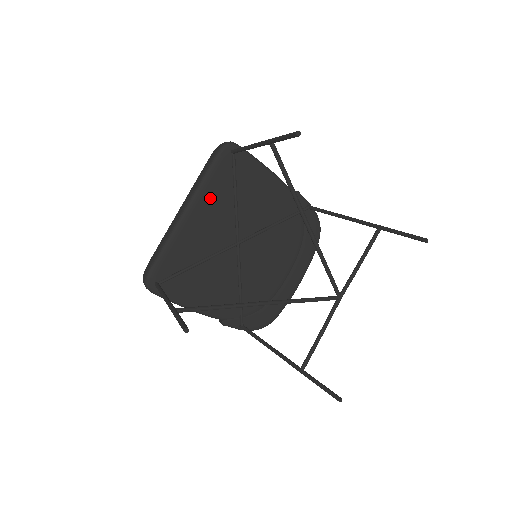
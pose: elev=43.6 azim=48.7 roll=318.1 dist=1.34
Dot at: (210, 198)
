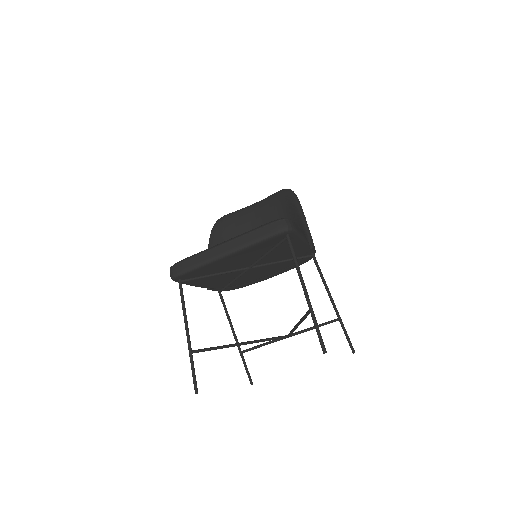
Dot at: (250, 251)
